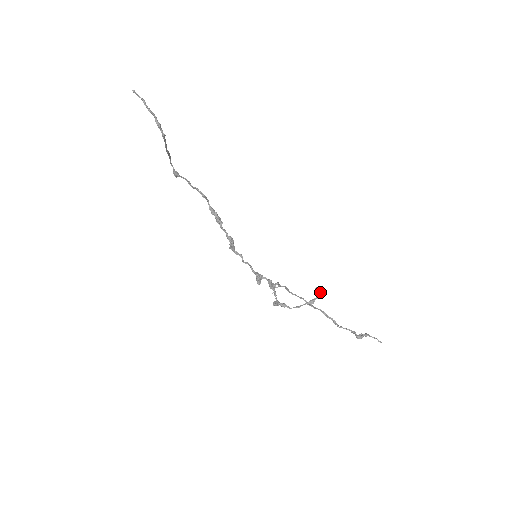
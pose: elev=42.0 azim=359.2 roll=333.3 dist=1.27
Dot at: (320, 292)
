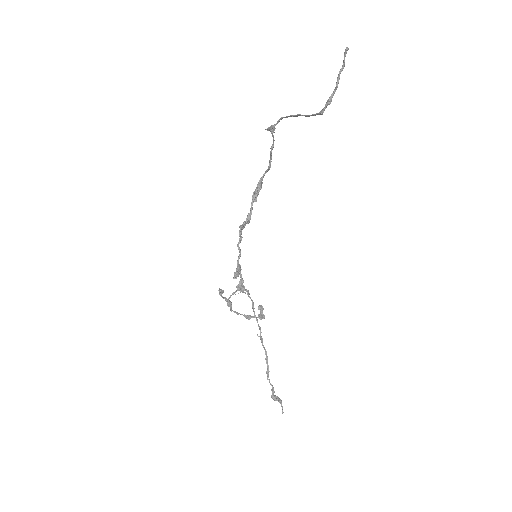
Dot at: (261, 313)
